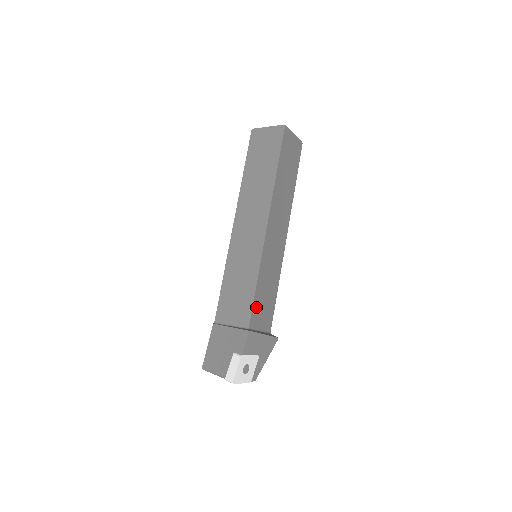
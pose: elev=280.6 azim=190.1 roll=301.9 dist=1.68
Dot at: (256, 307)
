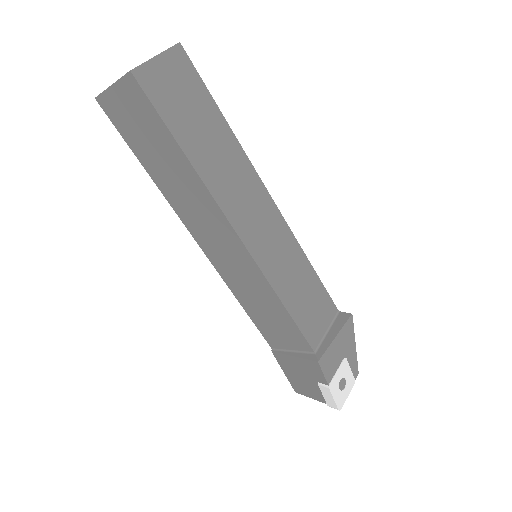
Dot at: (304, 324)
